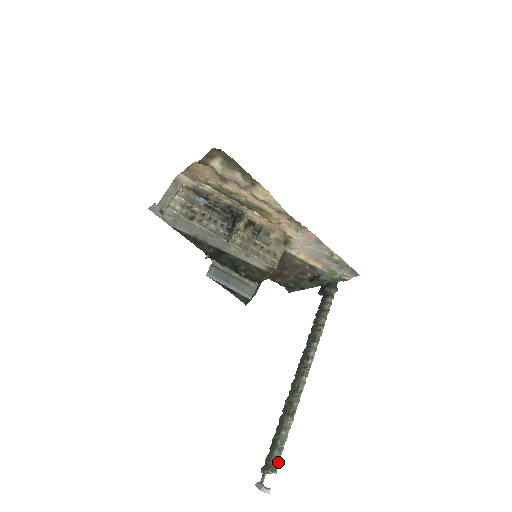
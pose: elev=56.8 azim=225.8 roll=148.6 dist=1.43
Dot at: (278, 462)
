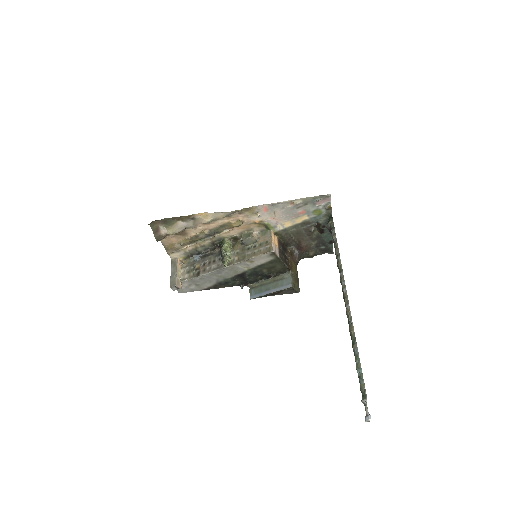
Dot at: (364, 388)
